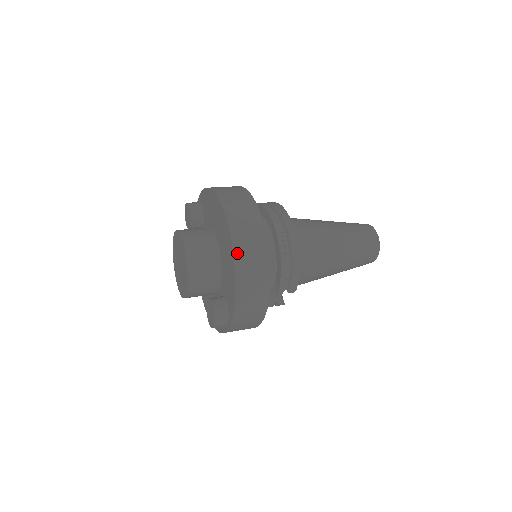
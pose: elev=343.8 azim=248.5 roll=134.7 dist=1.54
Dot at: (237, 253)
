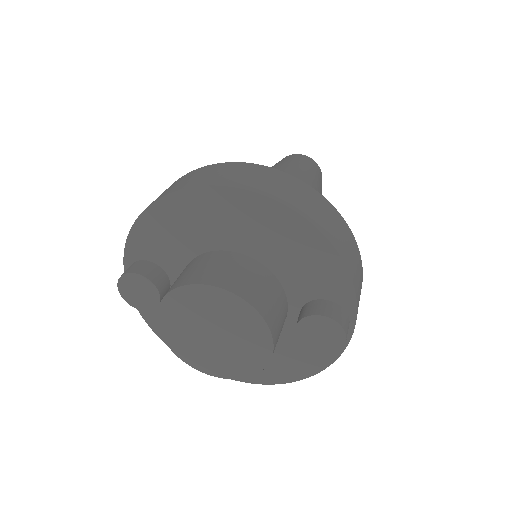
Dot at: (292, 206)
